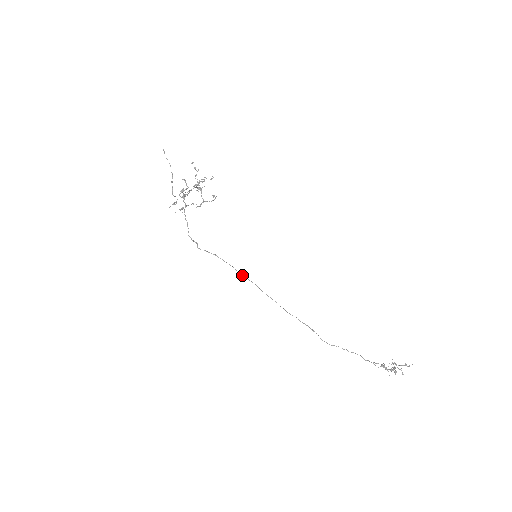
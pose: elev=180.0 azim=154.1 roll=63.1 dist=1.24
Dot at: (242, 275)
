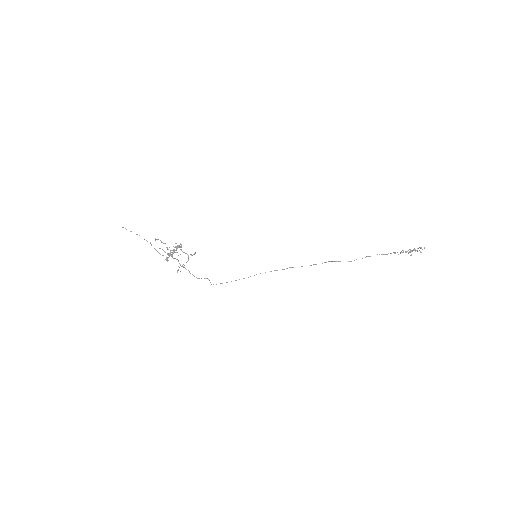
Dot at: occluded
